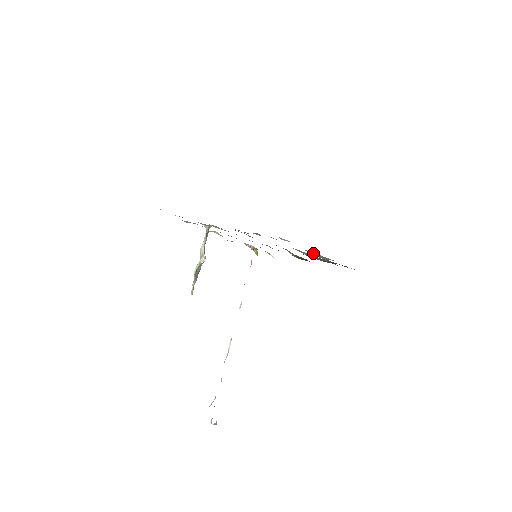
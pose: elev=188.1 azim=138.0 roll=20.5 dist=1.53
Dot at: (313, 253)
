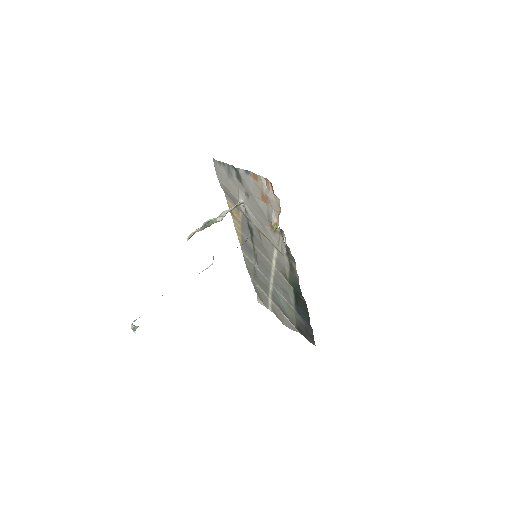
Dot at: (284, 316)
